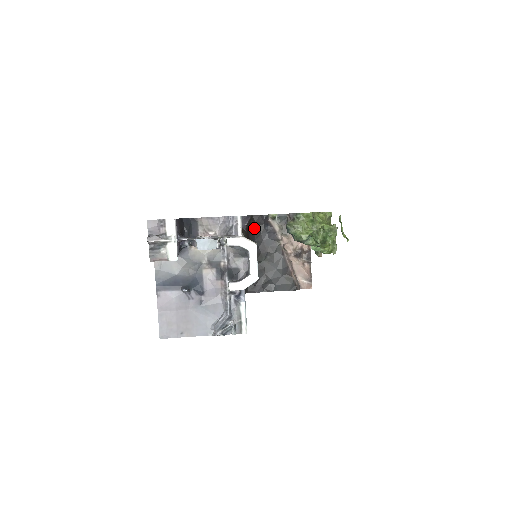
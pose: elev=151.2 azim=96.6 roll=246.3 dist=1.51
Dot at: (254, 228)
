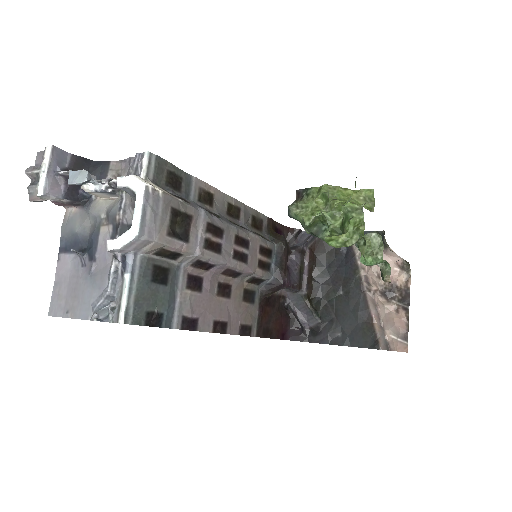
Dot at: (326, 250)
